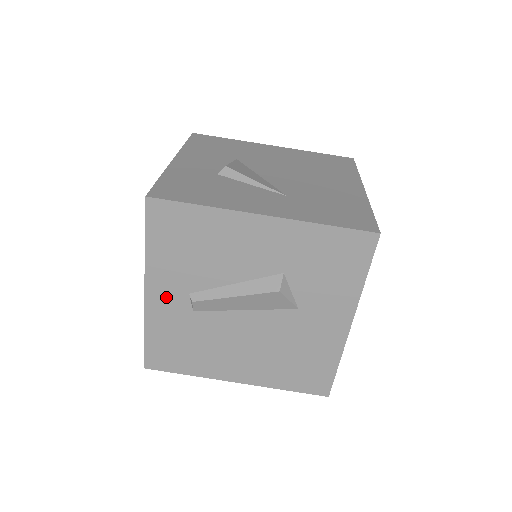
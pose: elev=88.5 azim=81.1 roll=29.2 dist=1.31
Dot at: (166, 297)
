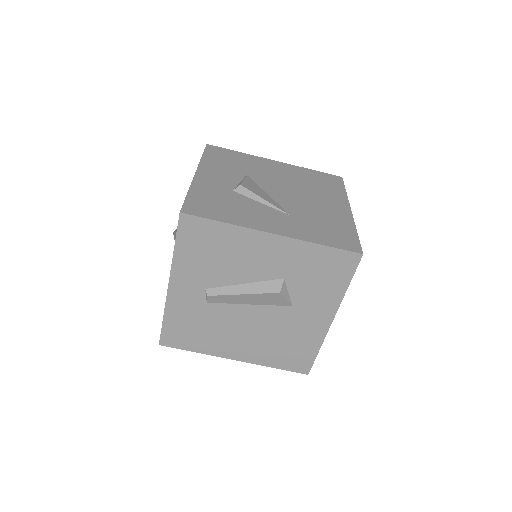
Dot at: (186, 290)
